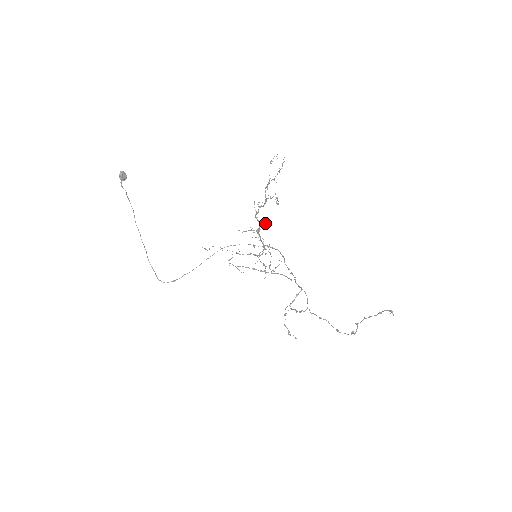
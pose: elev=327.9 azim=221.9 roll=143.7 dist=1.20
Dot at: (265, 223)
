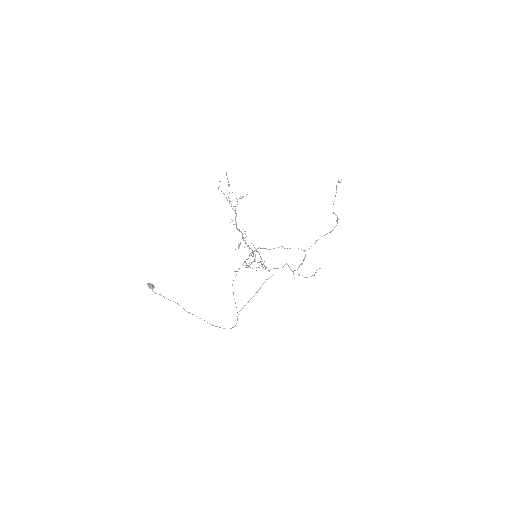
Dot at: occluded
